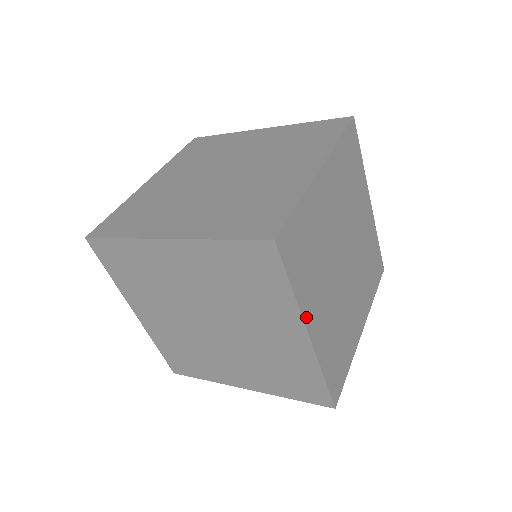
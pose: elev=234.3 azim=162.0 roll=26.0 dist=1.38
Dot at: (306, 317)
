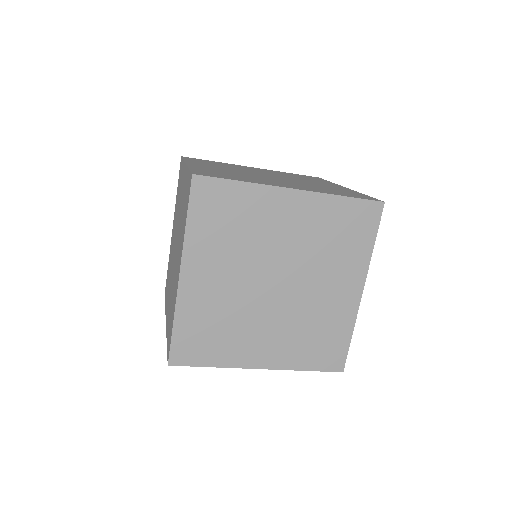
Dot at: (365, 274)
